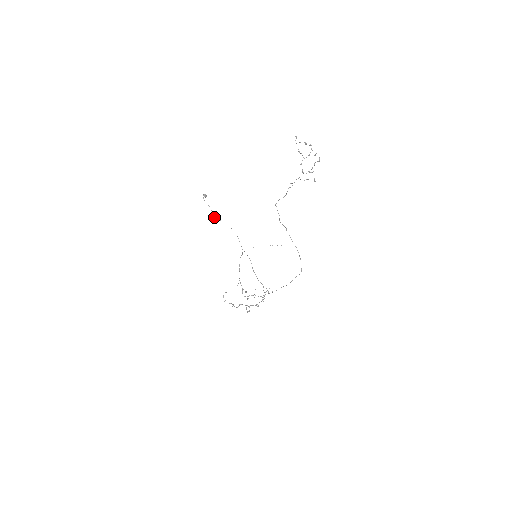
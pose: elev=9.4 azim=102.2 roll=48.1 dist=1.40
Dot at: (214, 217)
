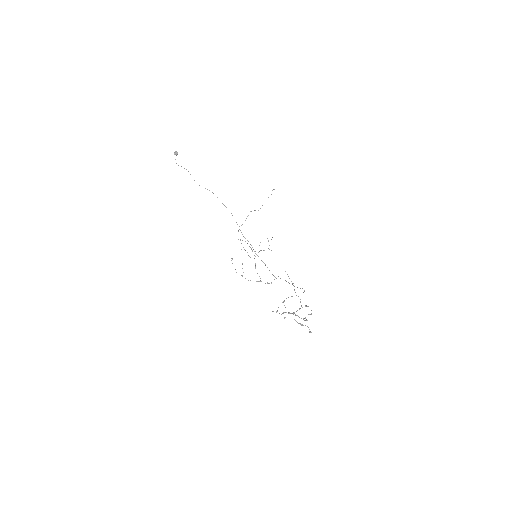
Dot at: occluded
